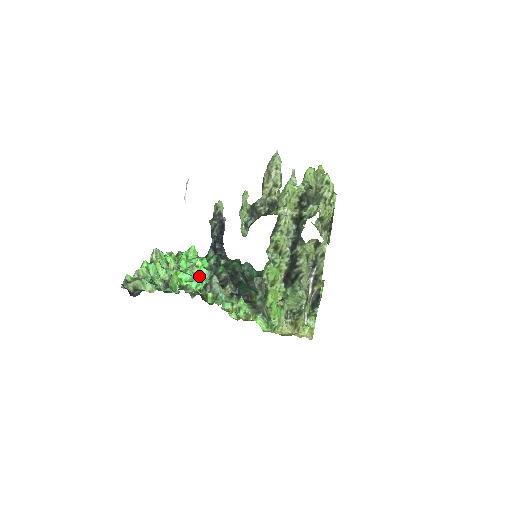
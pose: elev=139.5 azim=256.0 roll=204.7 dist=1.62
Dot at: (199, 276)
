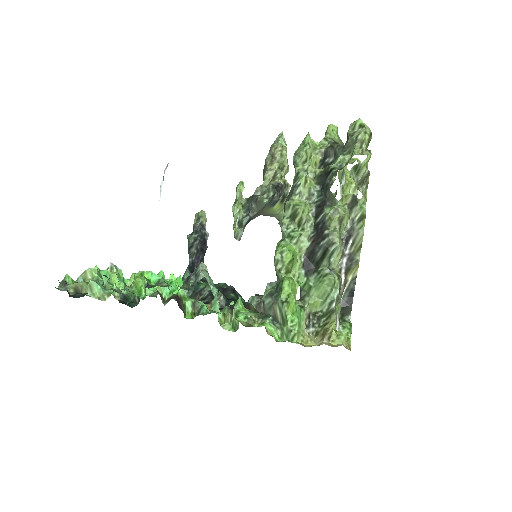
Dot at: occluded
